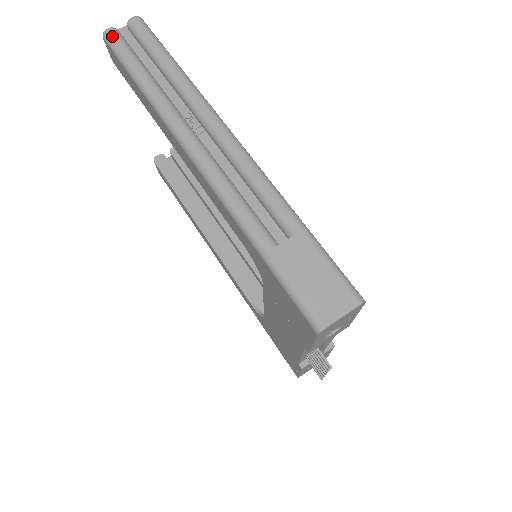
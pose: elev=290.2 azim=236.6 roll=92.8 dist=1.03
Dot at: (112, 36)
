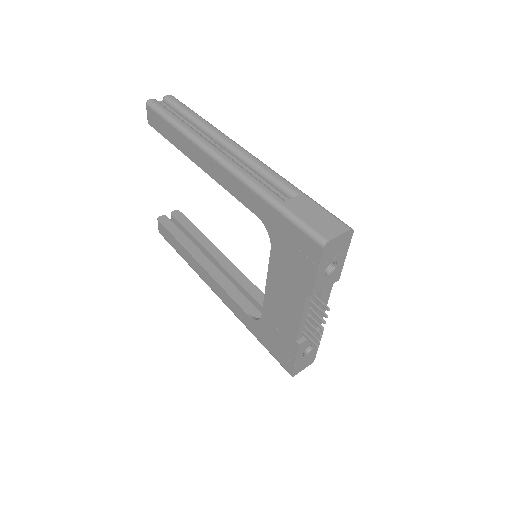
Dot at: (154, 102)
